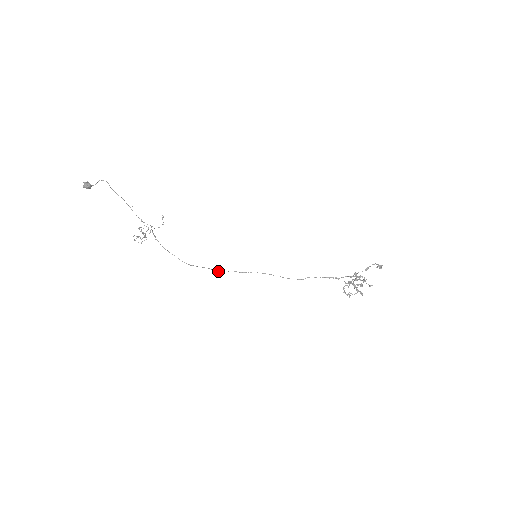
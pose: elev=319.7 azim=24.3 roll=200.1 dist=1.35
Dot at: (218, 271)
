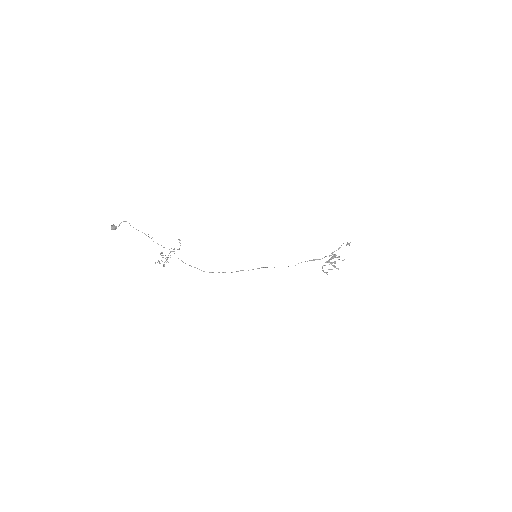
Dot at: occluded
